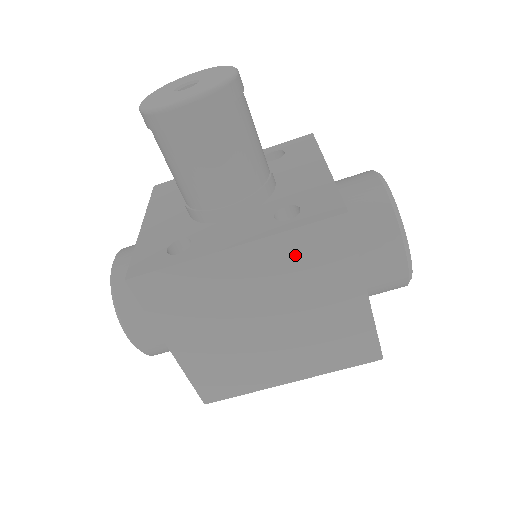
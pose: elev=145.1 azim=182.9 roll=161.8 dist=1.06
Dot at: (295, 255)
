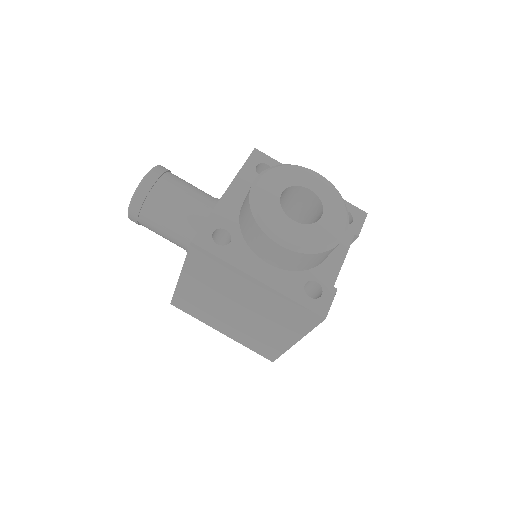
Dot at: (202, 272)
